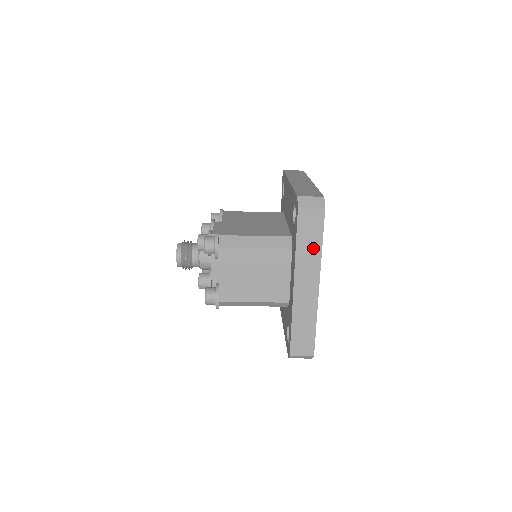
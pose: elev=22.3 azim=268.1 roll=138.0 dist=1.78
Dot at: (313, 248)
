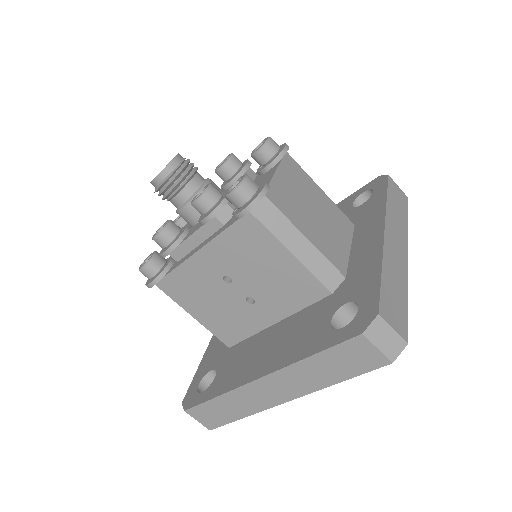
Dot at: (400, 215)
